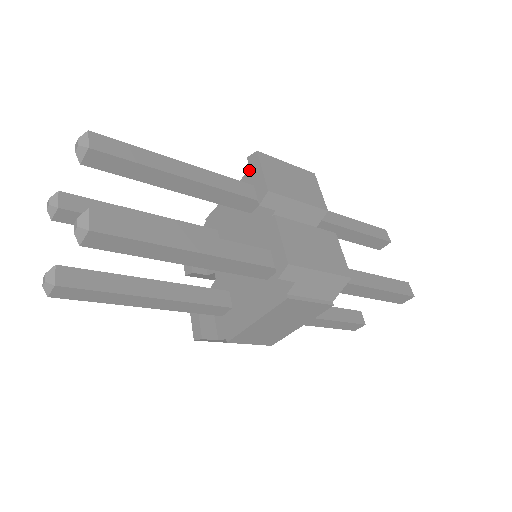
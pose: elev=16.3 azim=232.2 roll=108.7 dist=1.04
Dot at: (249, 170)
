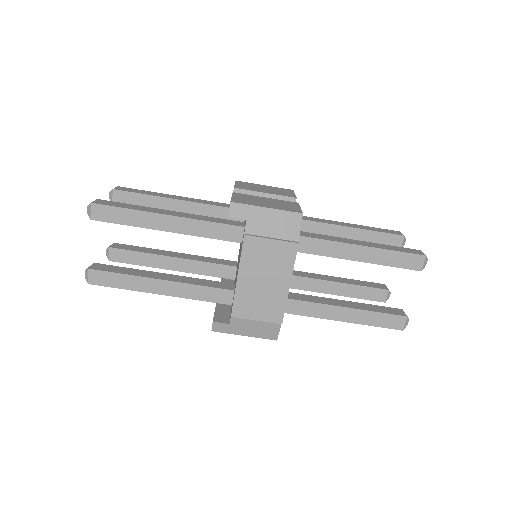
Dot at: occluded
